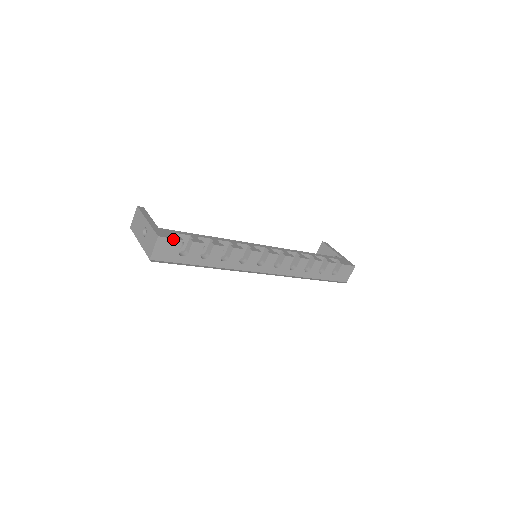
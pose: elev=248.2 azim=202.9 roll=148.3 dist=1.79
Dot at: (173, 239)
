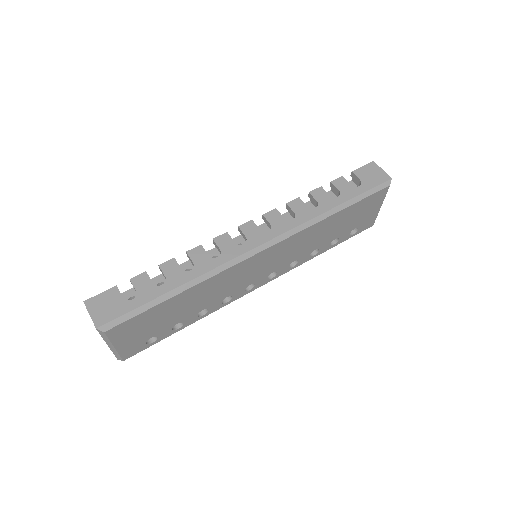
Dot at: (104, 293)
